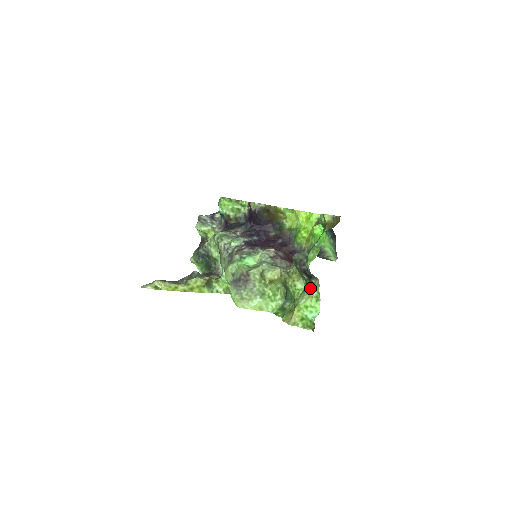
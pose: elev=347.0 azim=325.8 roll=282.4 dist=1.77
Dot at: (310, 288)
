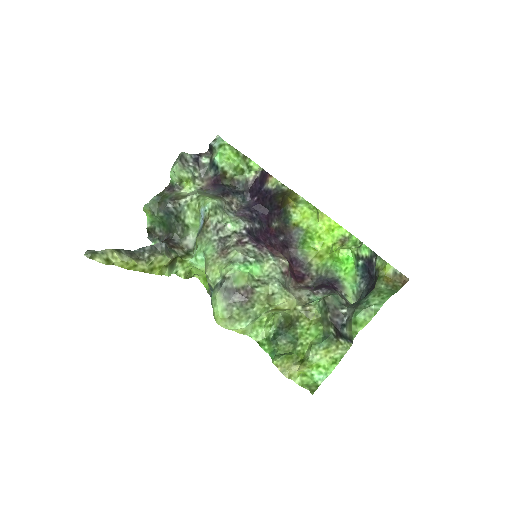
Dot at: (331, 345)
